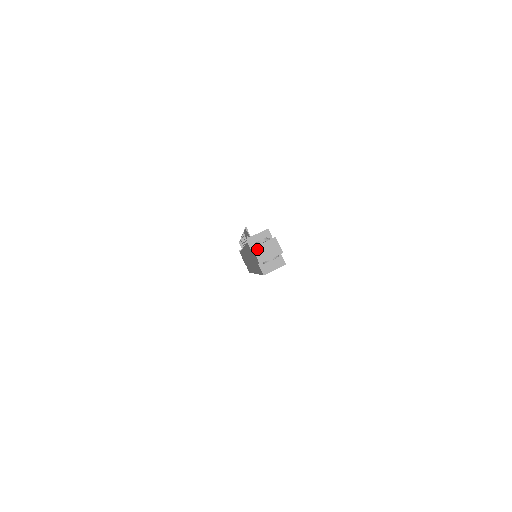
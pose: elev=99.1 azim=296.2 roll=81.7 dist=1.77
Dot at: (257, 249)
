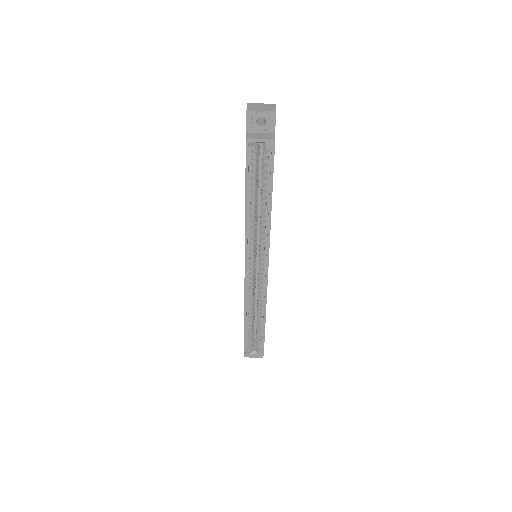
Dot at: (252, 104)
